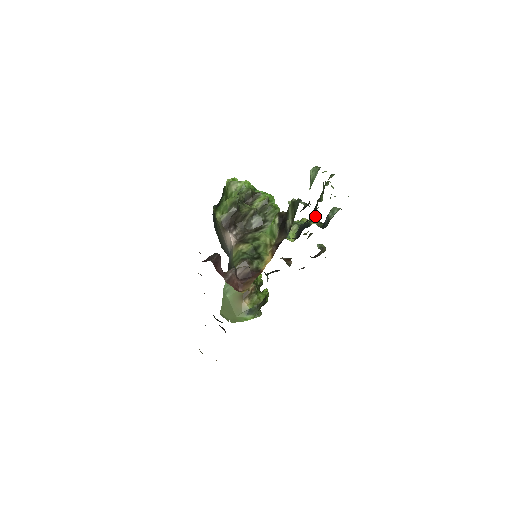
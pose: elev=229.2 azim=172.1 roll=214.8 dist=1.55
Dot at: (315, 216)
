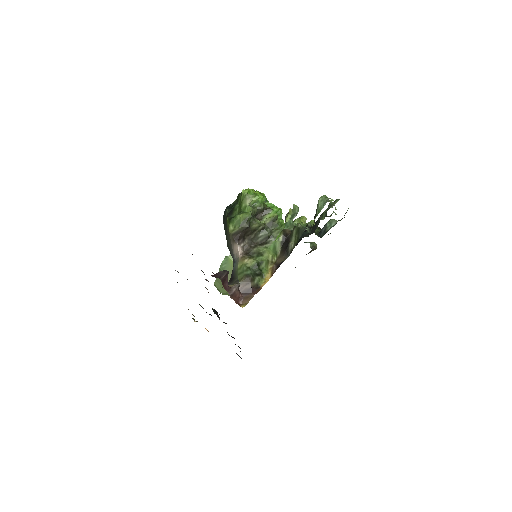
Dot at: occluded
